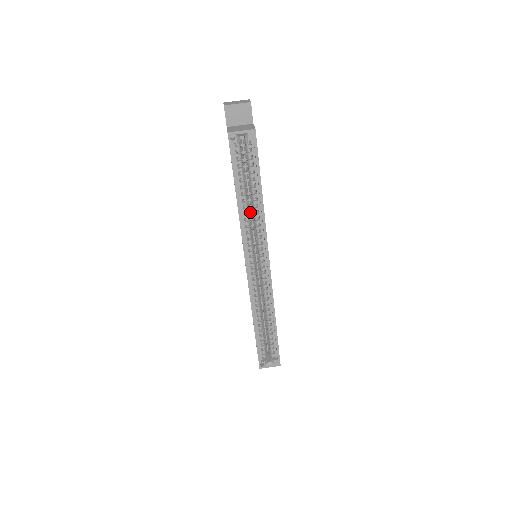
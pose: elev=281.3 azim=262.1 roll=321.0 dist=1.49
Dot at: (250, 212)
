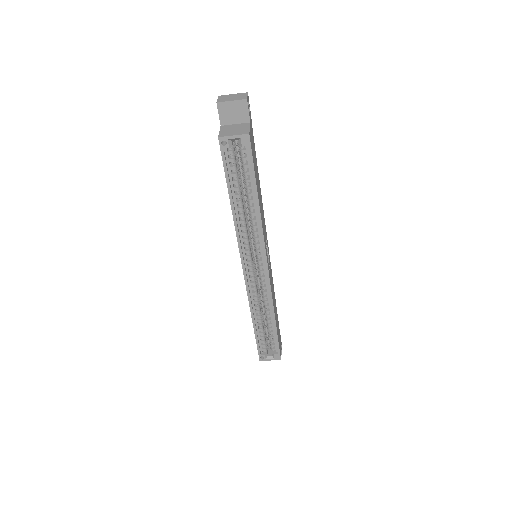
Dot at: occluded
